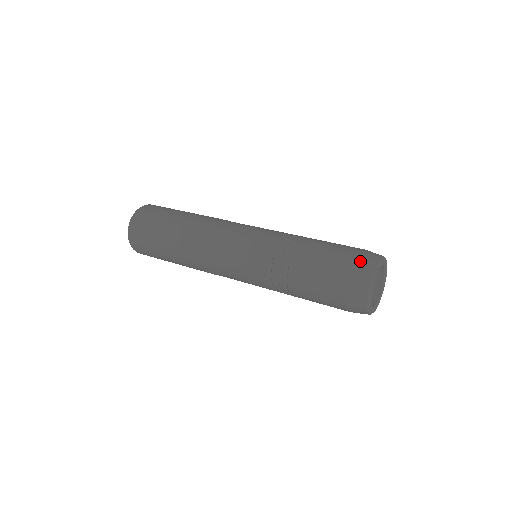
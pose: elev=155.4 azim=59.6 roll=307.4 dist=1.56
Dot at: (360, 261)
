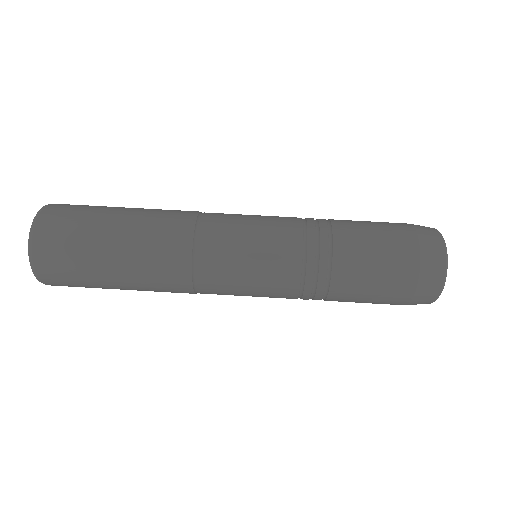
Dot at: (423, 234)
